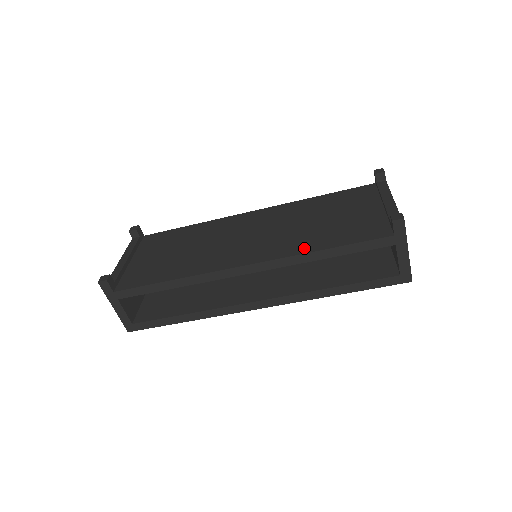
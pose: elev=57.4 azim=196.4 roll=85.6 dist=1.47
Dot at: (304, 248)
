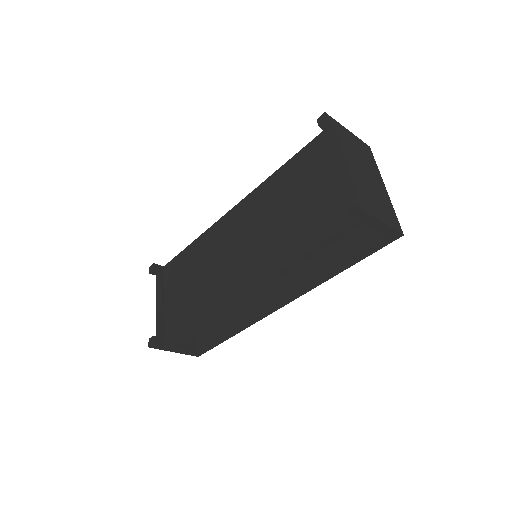
Dot at: (283, 259)
